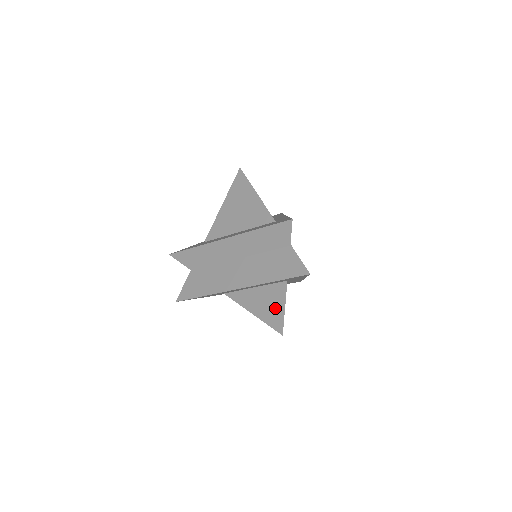
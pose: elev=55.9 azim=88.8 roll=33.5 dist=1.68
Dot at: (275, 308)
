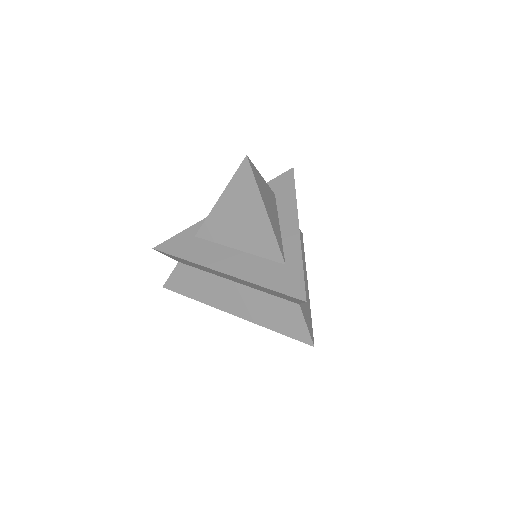
Dot at: occluded
